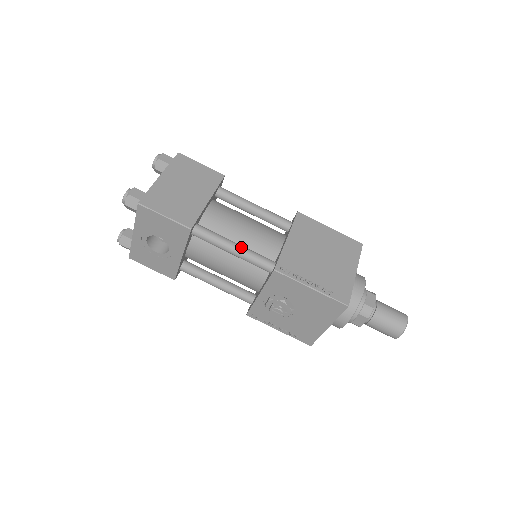
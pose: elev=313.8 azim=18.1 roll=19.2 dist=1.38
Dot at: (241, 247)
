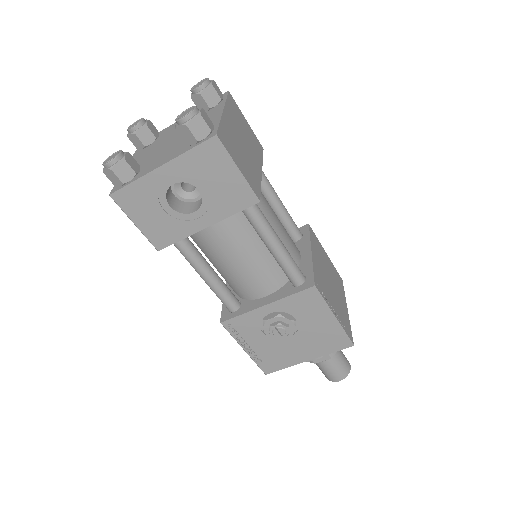
Dot at: occluded
